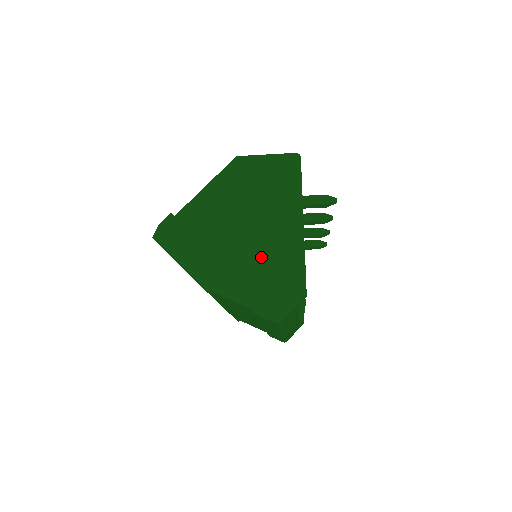
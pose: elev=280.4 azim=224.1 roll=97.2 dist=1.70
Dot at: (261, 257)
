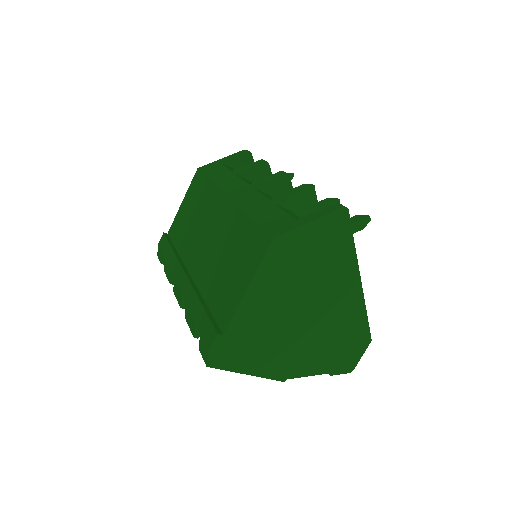
Dot at: (327, 330)
